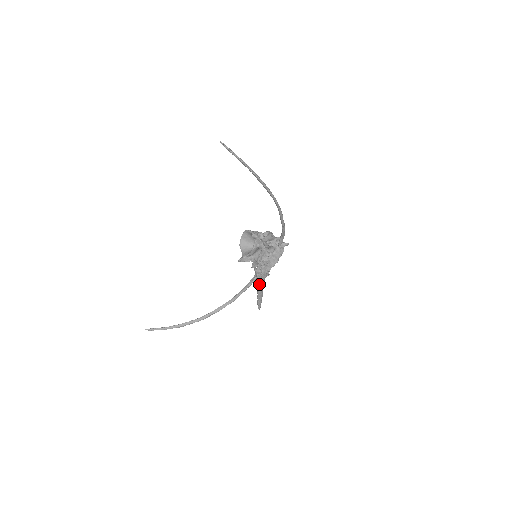
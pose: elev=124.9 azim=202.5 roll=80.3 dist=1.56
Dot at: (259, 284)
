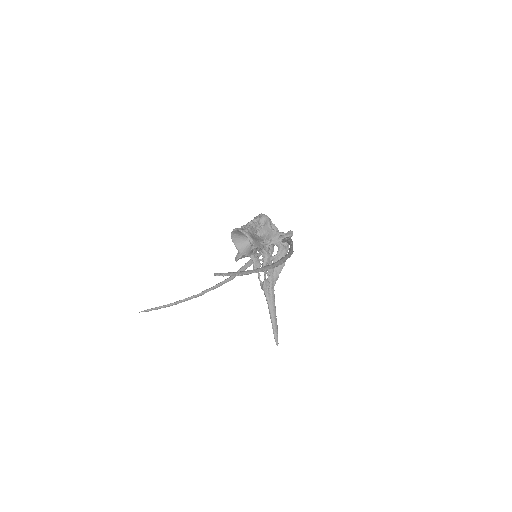
Dot at: (270, 309)
